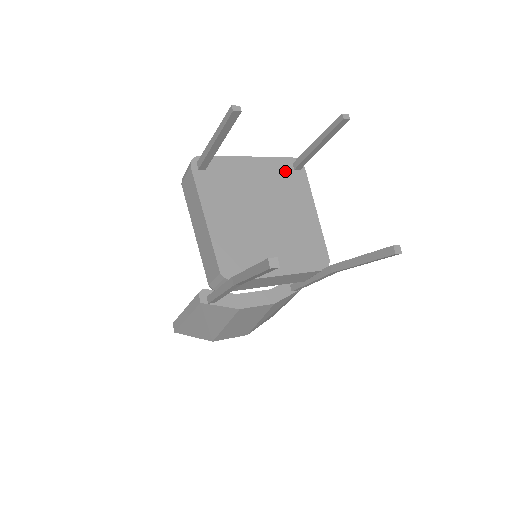
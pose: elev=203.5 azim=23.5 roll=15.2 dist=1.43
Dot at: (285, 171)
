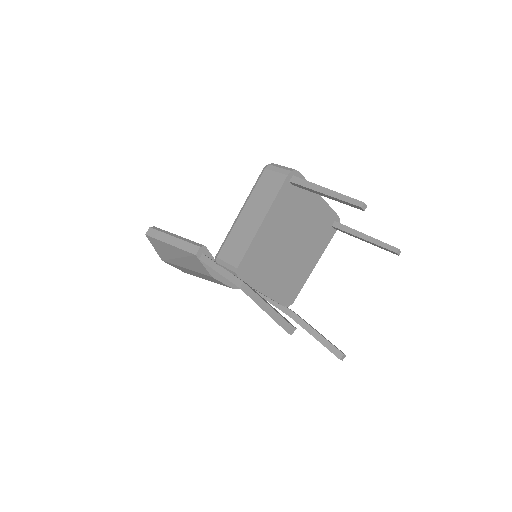
Dot at: (327, 223)
